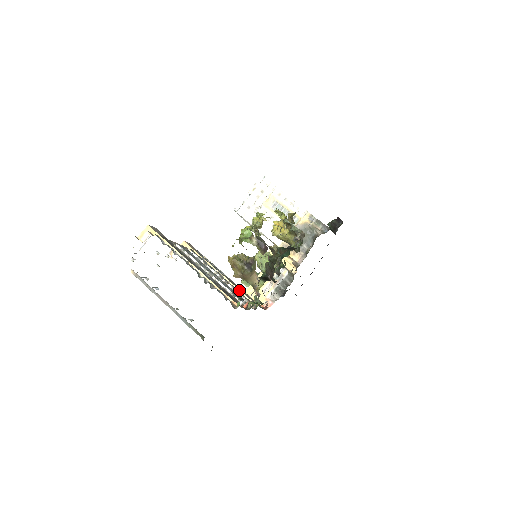
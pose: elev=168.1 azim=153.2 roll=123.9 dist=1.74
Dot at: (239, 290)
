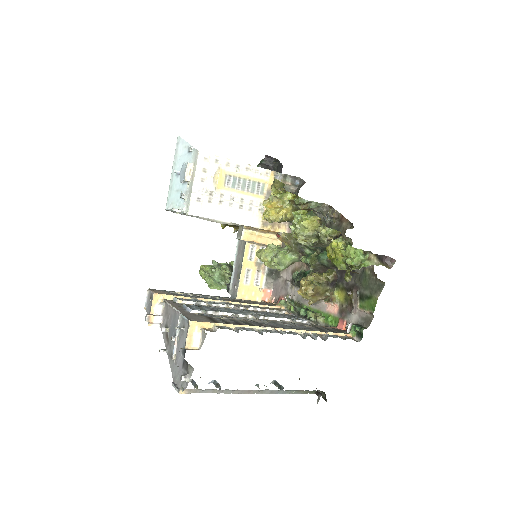
Dot at: (256, 305)
